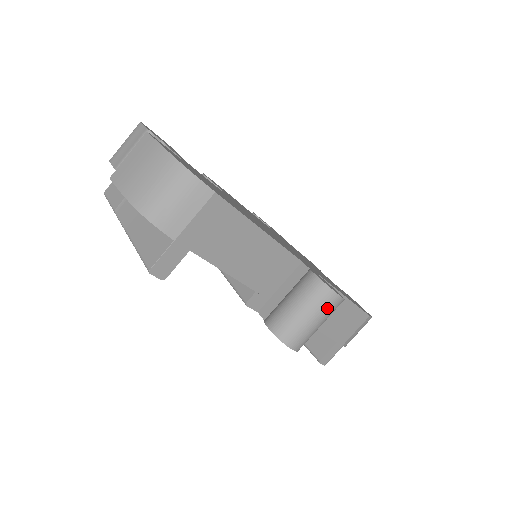
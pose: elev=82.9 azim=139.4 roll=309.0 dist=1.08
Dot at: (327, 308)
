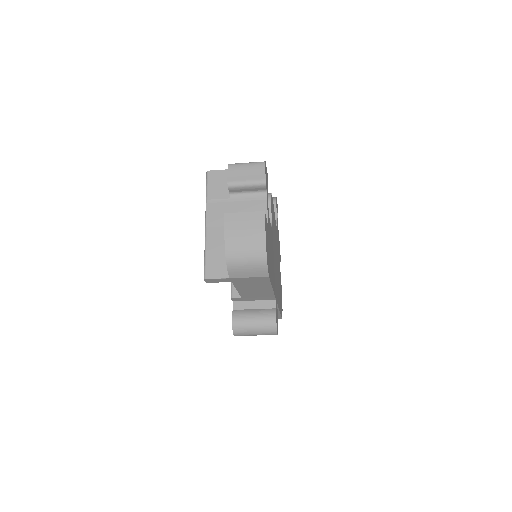
Dot at: (267, 334)
